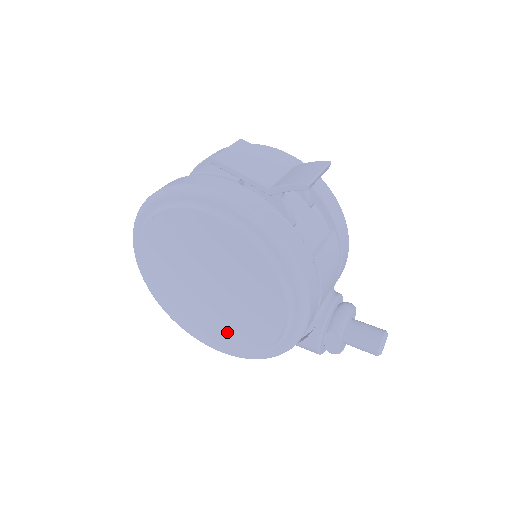
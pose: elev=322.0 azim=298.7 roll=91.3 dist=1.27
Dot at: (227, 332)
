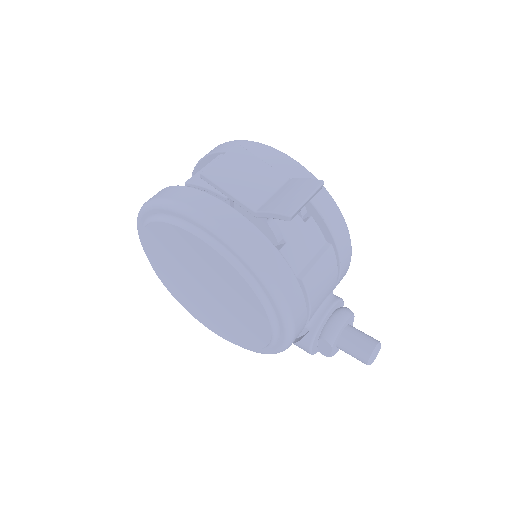
Dot at: (225, 327)
